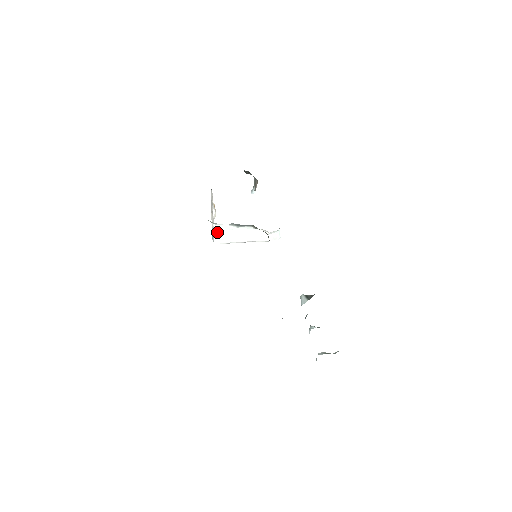
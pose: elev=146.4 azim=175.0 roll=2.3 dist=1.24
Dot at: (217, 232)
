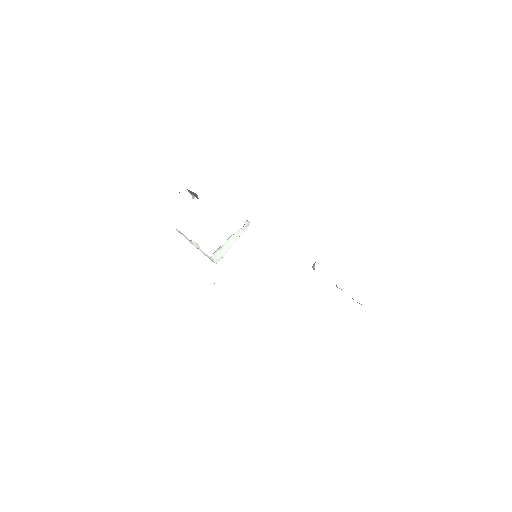
Dot at: (214, 258)
